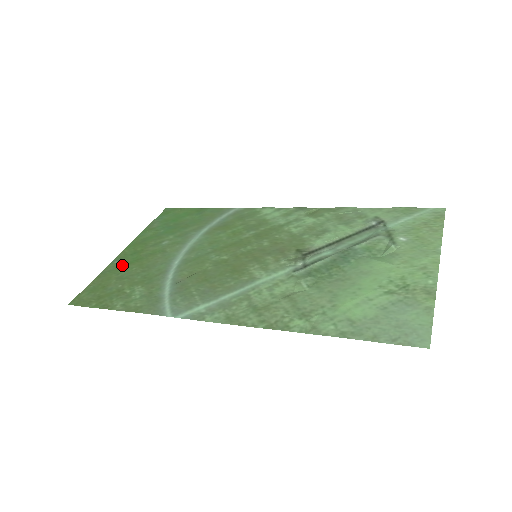
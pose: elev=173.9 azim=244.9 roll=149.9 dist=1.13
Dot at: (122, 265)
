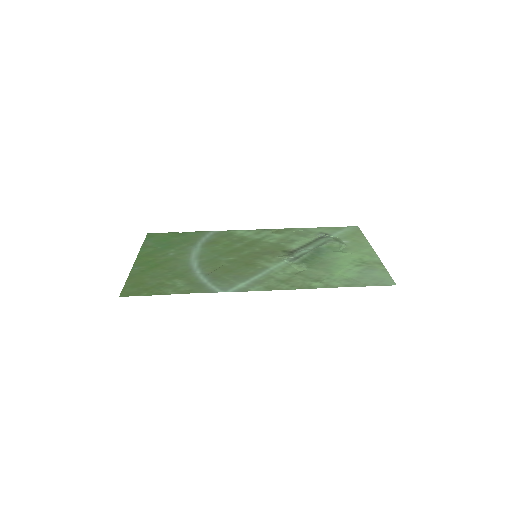
Dot at: (145, 269)
